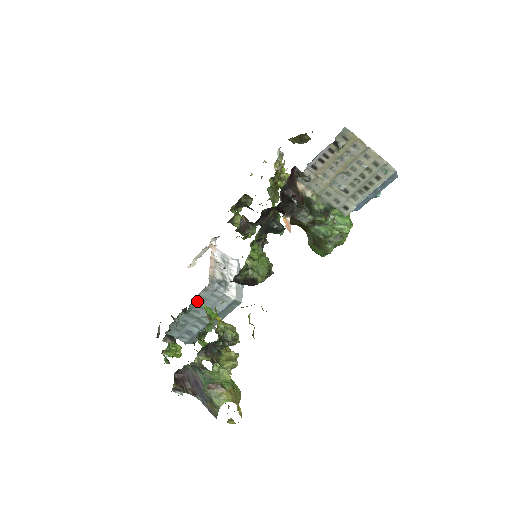
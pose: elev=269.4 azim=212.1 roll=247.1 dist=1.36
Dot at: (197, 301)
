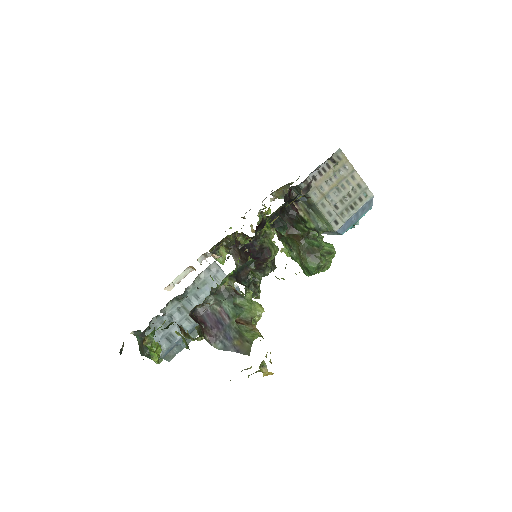
Dot at: (195, 285)
